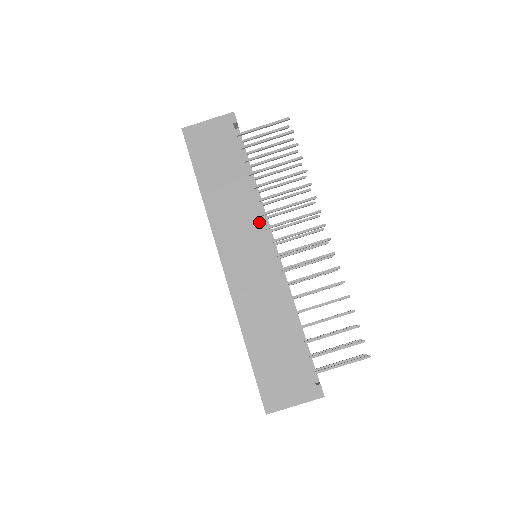
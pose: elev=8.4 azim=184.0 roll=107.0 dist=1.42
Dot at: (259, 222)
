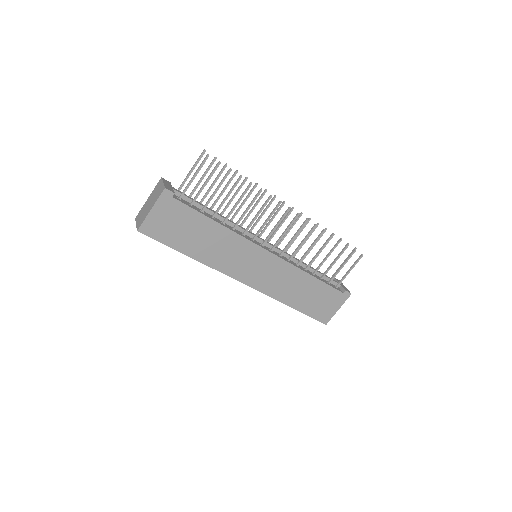
Dot at: (248, 244)
